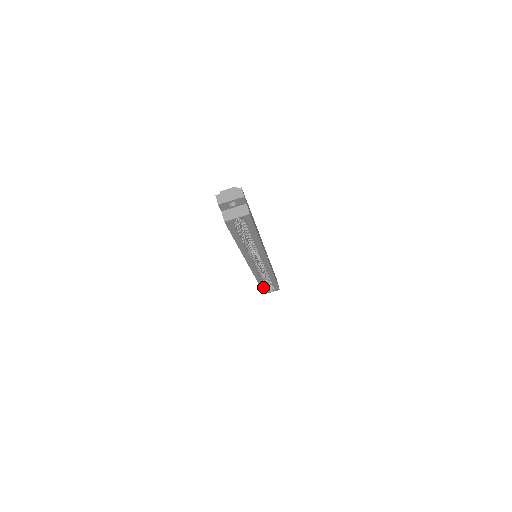
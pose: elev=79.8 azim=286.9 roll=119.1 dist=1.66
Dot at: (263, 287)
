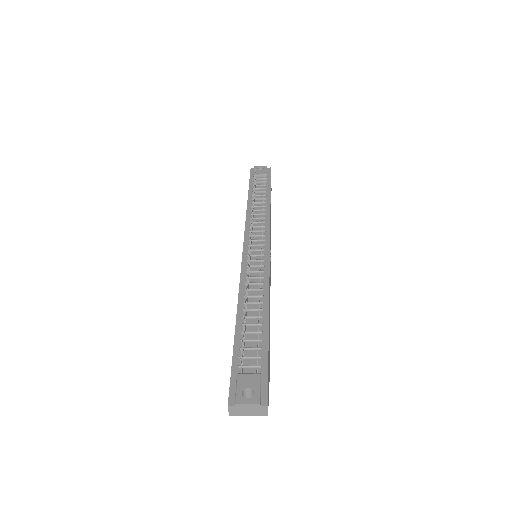
Dot at: occluded
